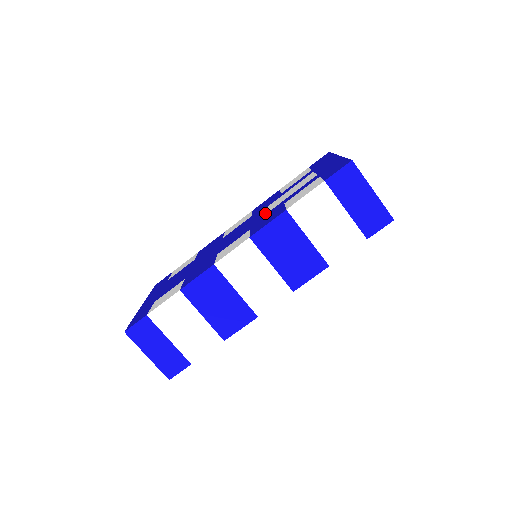
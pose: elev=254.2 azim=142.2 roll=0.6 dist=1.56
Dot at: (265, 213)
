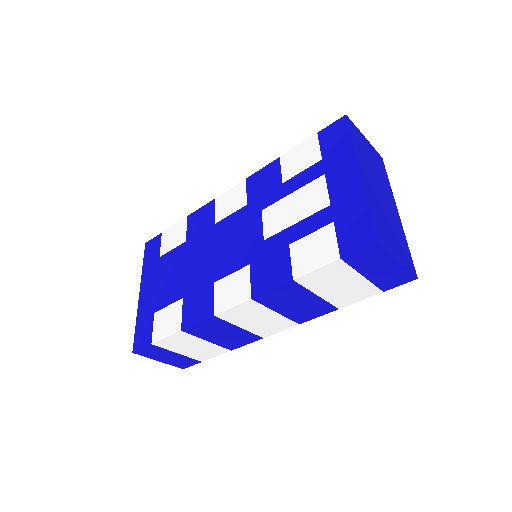
Dot at: (265, 234)
